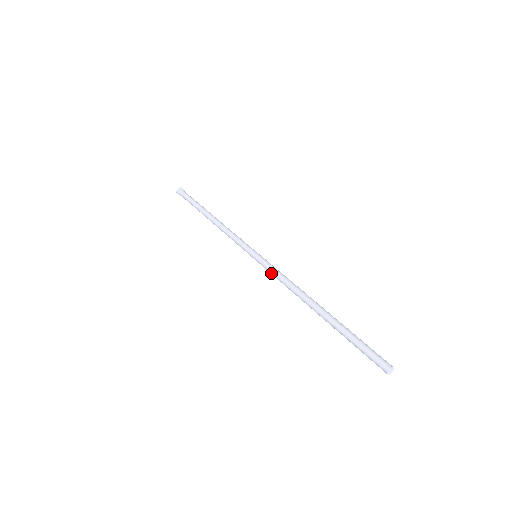
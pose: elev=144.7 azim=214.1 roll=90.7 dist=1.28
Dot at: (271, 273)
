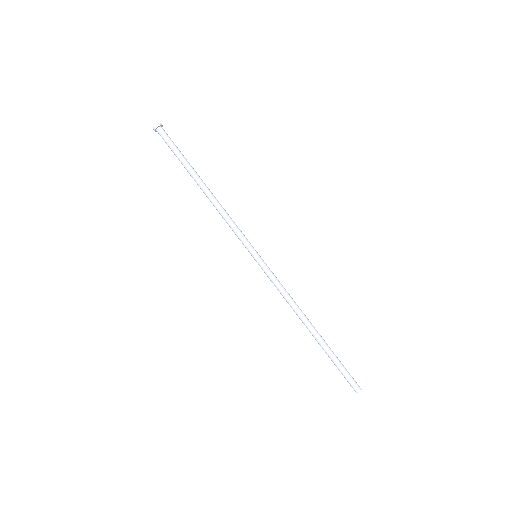
Dot at: occluded
